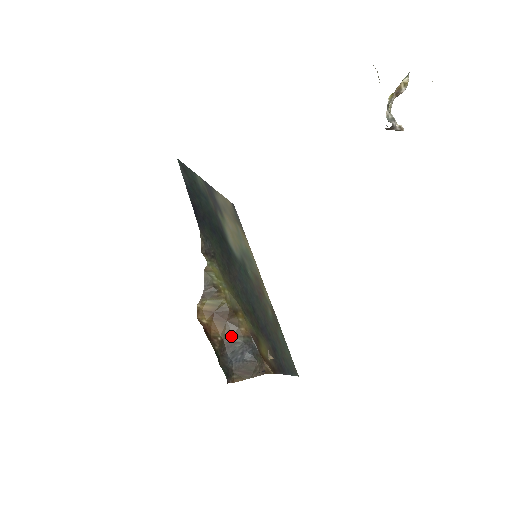
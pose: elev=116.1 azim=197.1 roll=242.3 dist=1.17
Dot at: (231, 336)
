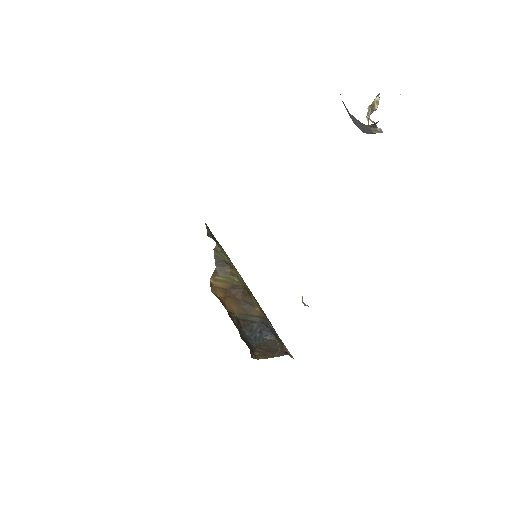
Dot at: (246, 315)
